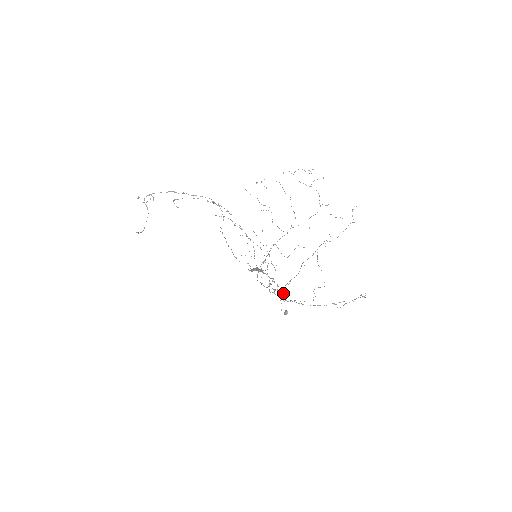
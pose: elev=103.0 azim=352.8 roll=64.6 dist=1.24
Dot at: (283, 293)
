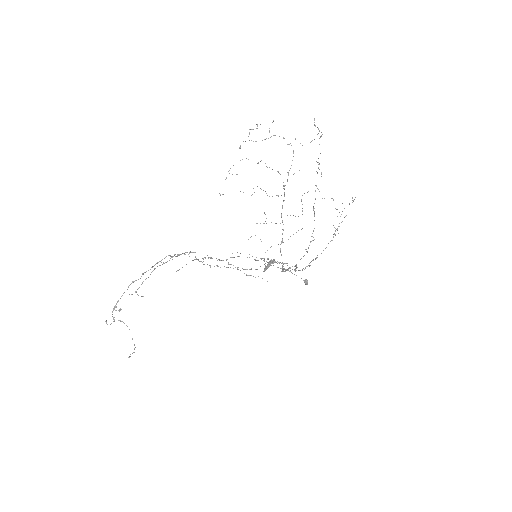
Dot at: occluded
